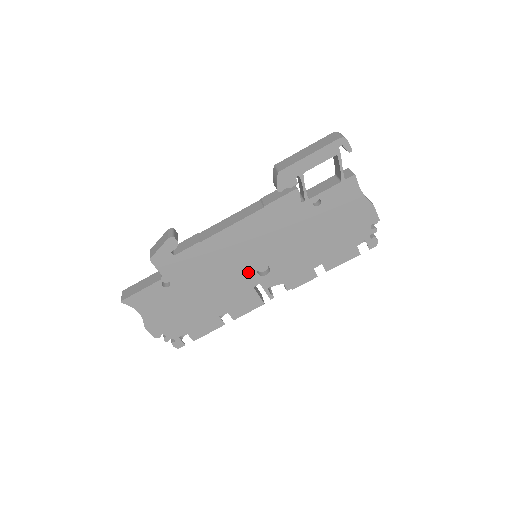
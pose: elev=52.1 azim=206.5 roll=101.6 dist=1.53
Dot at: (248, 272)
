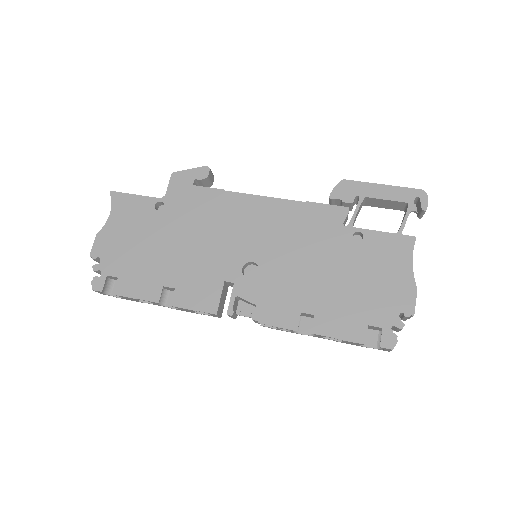
Dot at: (235, 258)
